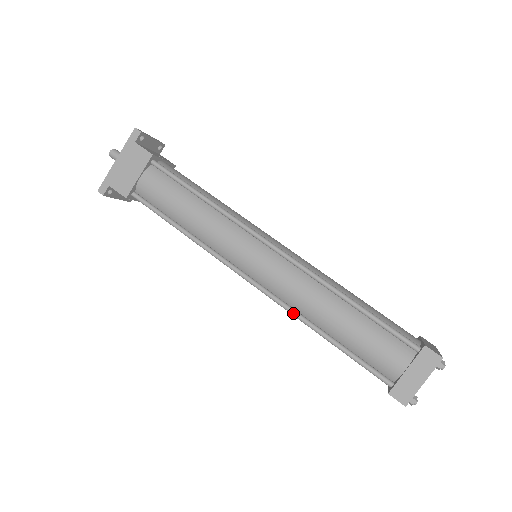
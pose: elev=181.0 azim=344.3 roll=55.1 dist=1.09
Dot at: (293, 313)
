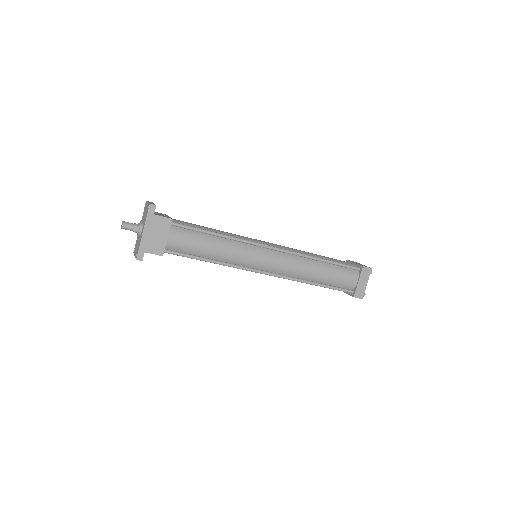
Dot at: (296, 280)
